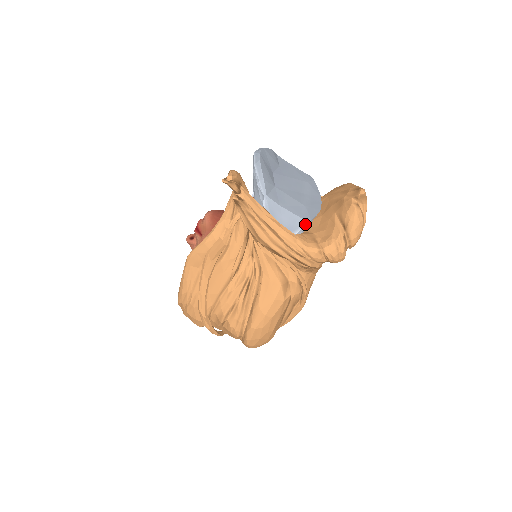
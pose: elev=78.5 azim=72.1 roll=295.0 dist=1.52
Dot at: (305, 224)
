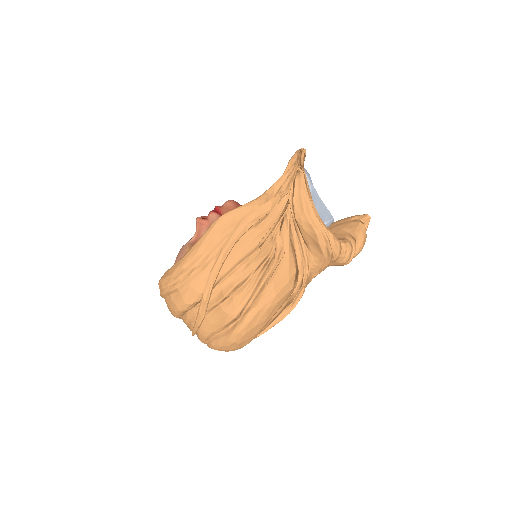
Dot at: (332, 220)
